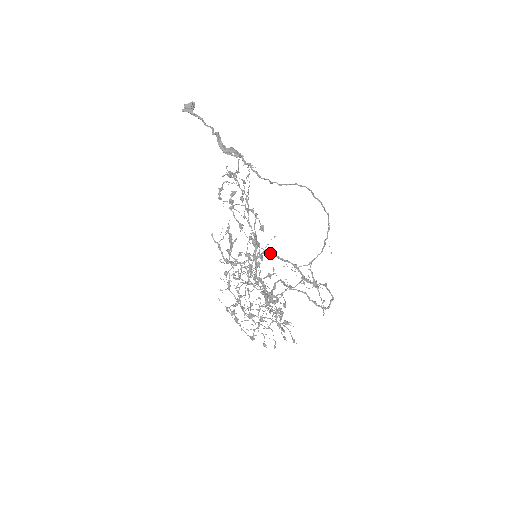
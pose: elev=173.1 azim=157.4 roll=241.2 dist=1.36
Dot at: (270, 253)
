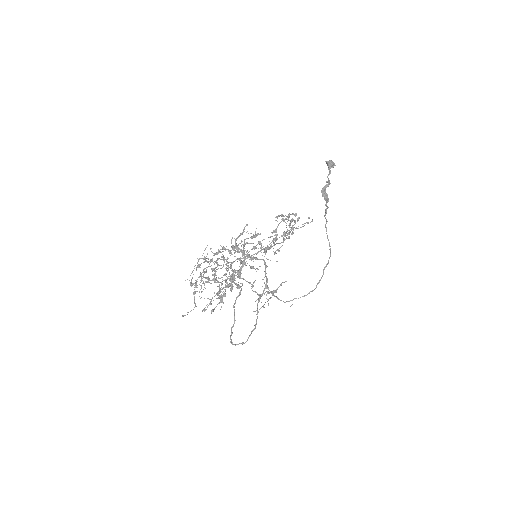
Dot at: (265, 263)
